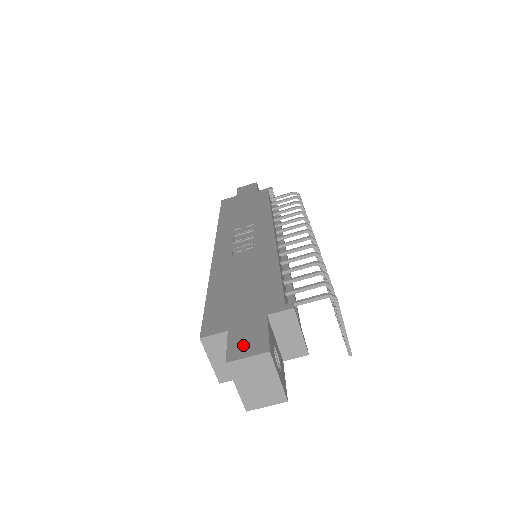
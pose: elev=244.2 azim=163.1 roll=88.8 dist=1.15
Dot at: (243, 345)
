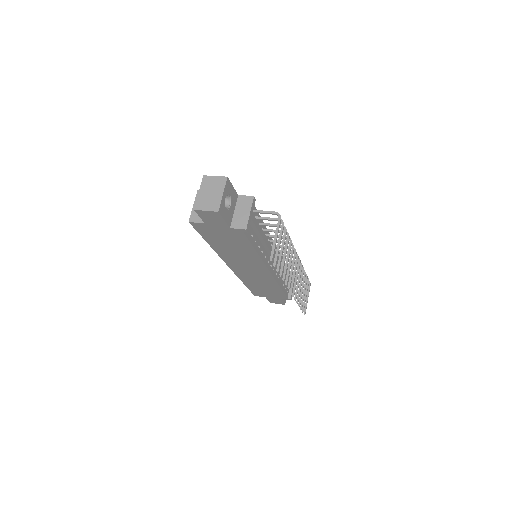
Dot at: occluded
